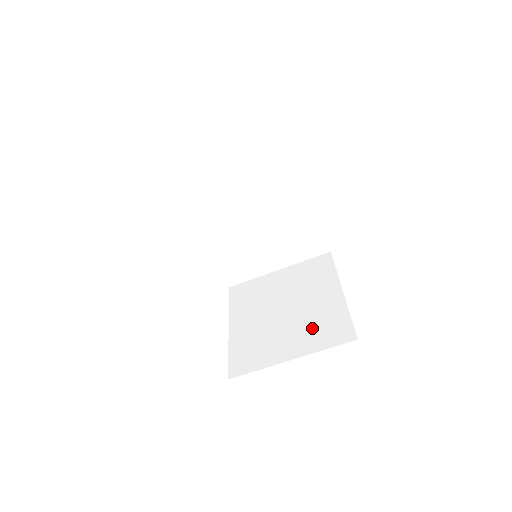
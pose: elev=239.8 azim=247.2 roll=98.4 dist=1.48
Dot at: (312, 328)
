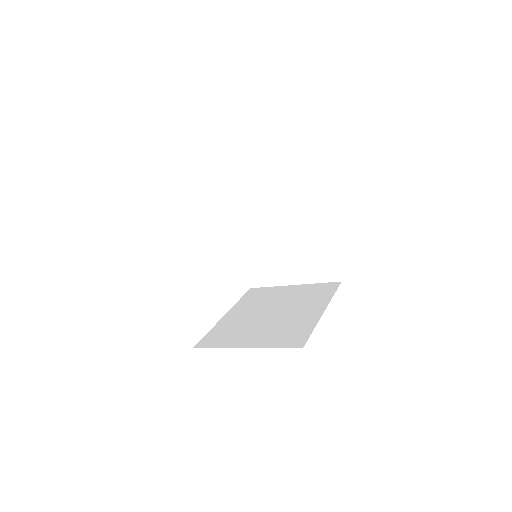
Dot at: (307, 261)
